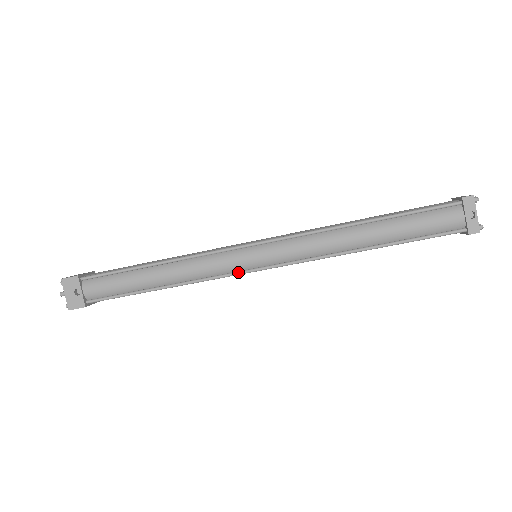
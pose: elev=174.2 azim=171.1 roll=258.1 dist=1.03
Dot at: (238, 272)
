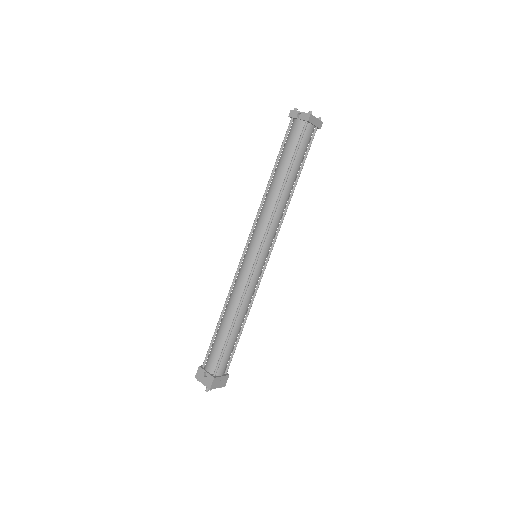
Dot at: (251, 270)
